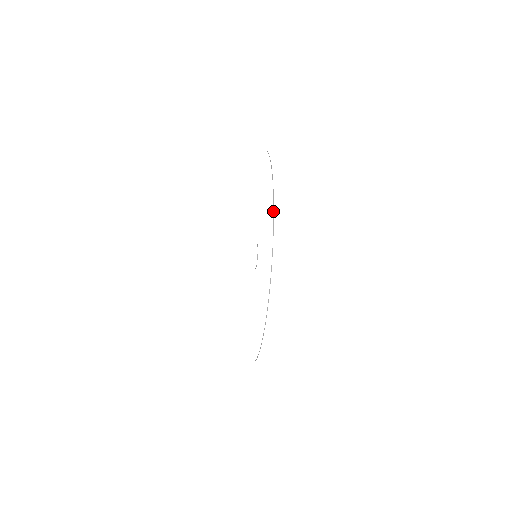
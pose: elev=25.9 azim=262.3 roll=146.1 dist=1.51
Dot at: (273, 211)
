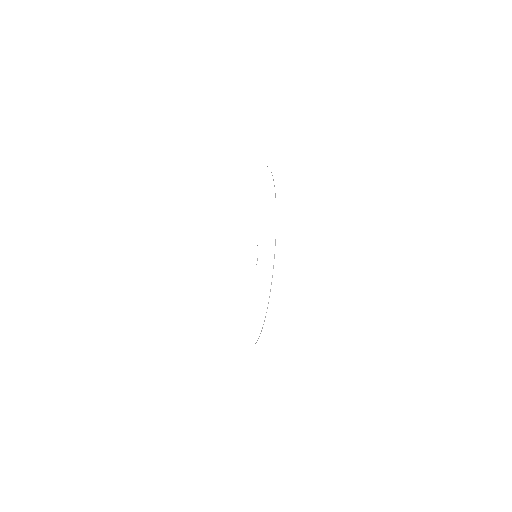
Dot at: (275, 240)
